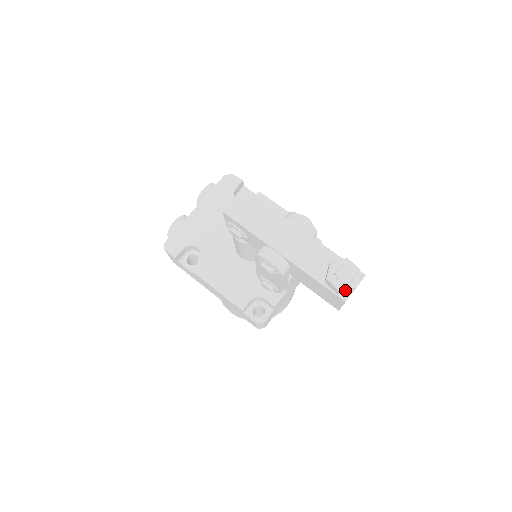
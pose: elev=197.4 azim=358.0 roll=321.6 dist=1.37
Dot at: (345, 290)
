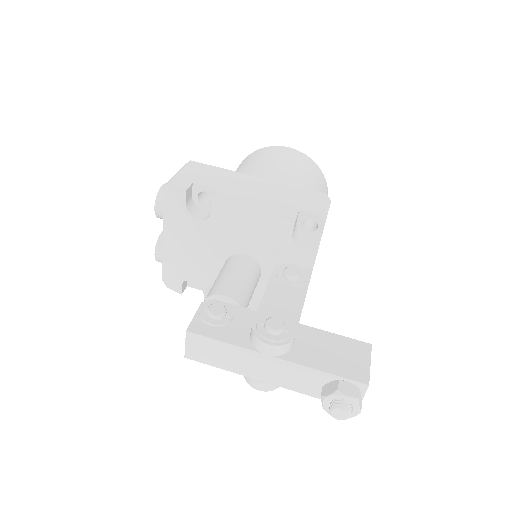
Dot at: occluded
